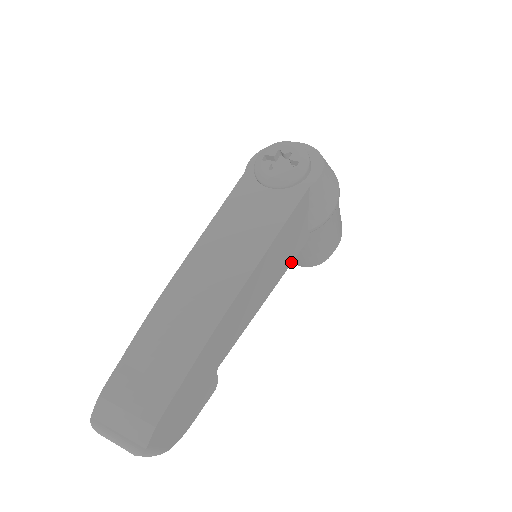
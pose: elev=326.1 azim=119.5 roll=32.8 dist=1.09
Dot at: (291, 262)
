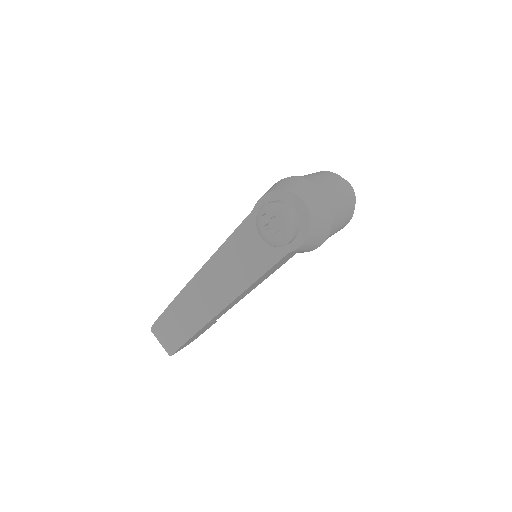
Dot at: (278, 268)
